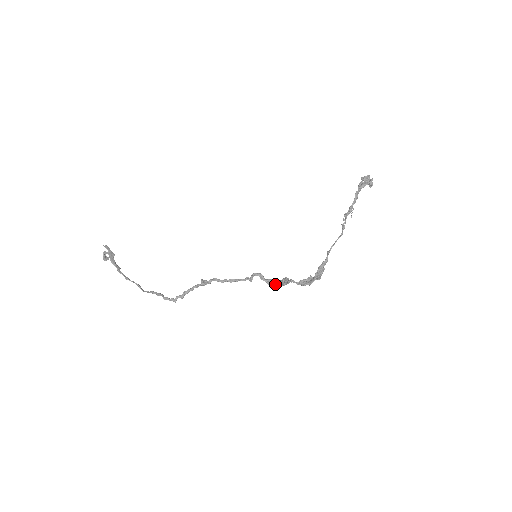
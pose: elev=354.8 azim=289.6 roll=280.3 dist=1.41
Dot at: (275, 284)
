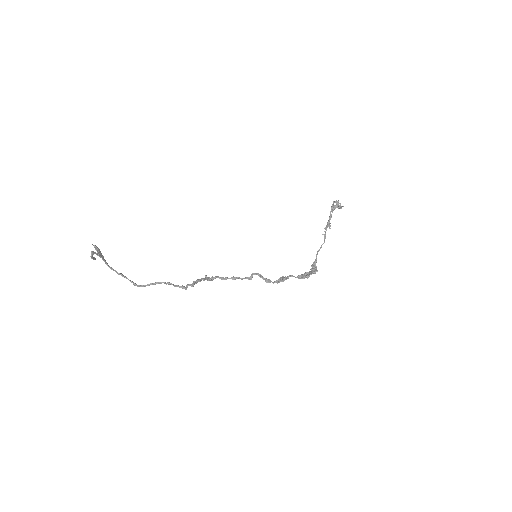
Dot at: (273, 282)
